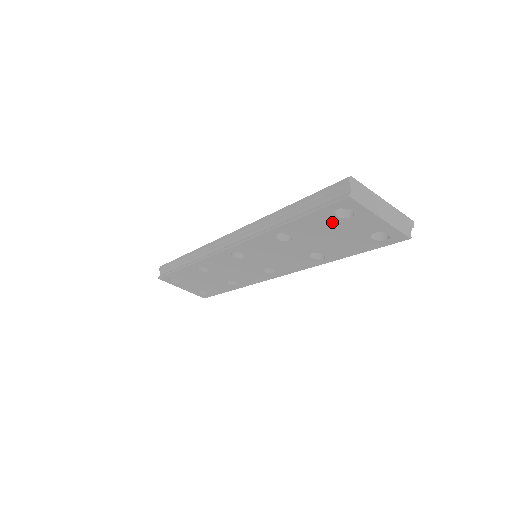
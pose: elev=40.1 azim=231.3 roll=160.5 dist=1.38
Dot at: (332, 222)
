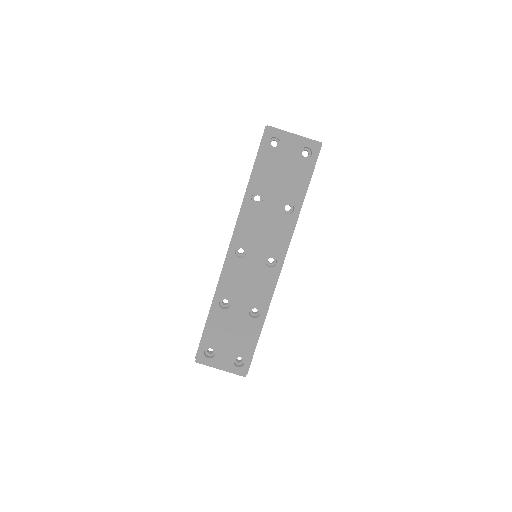
Dot at: (273, 158)
